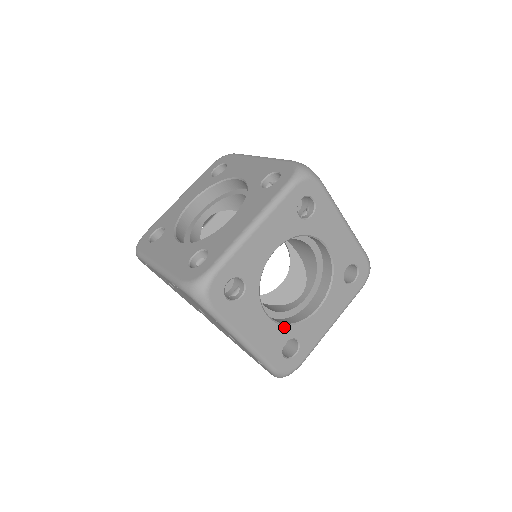
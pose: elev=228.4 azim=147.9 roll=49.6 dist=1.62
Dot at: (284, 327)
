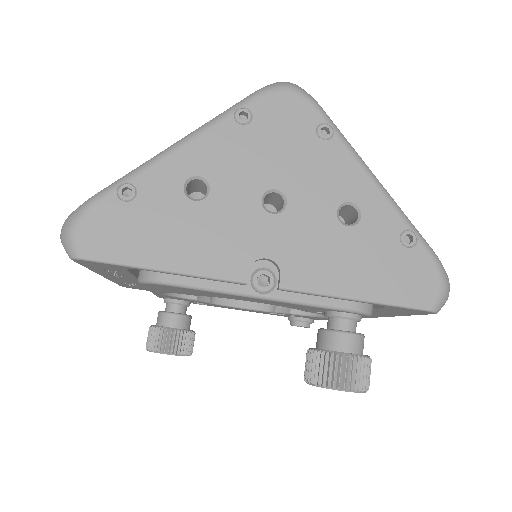
Dot at: occluded
